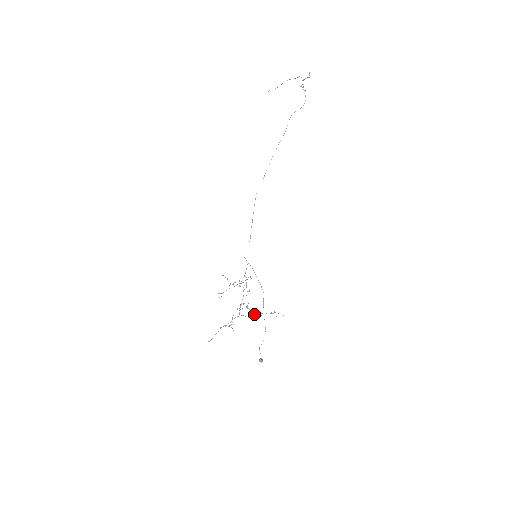
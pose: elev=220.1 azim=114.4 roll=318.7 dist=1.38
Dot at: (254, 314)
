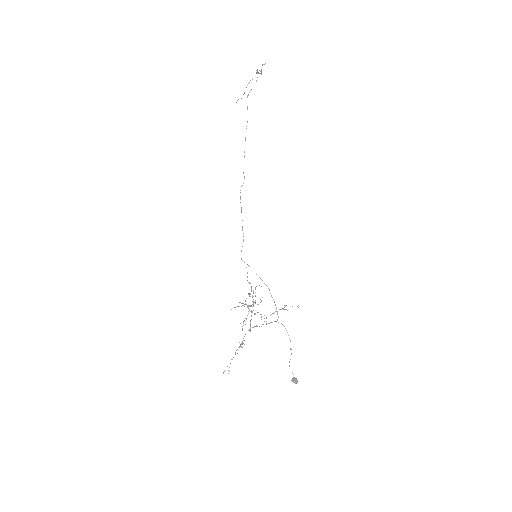
Dot at: (264, 318)
